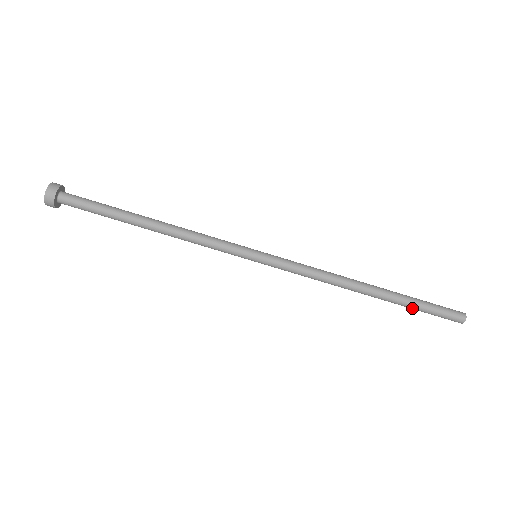
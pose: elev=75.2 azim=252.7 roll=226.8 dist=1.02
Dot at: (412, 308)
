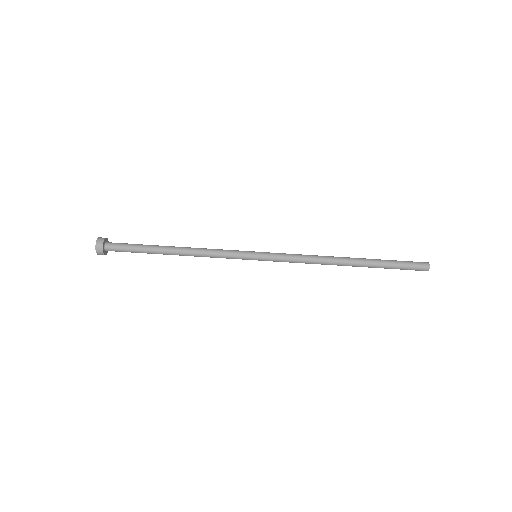
Dot at: (384, 268)
